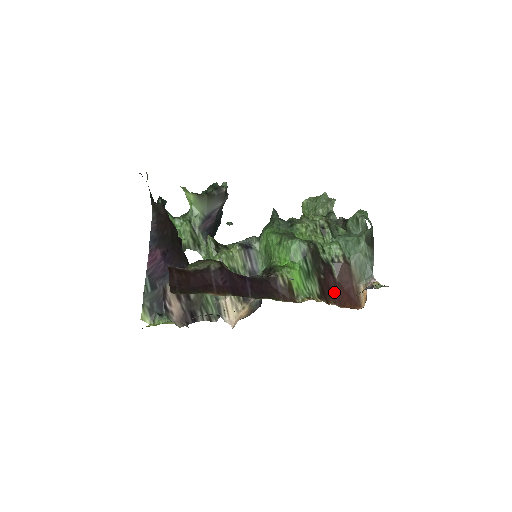
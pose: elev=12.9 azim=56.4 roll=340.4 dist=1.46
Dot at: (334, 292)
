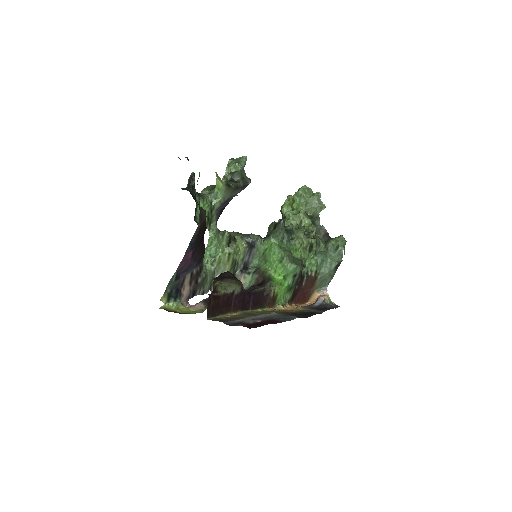
Dot at: (298, 294)
